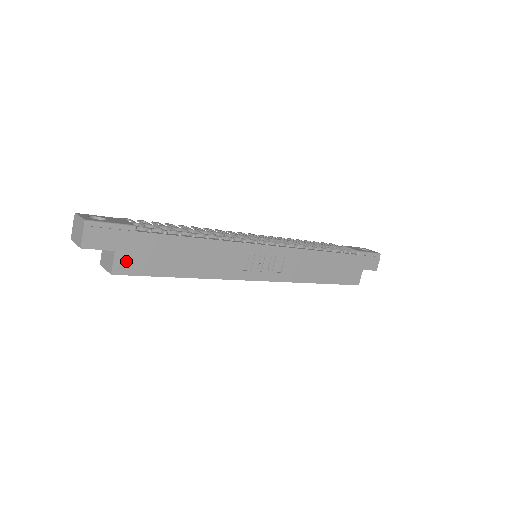
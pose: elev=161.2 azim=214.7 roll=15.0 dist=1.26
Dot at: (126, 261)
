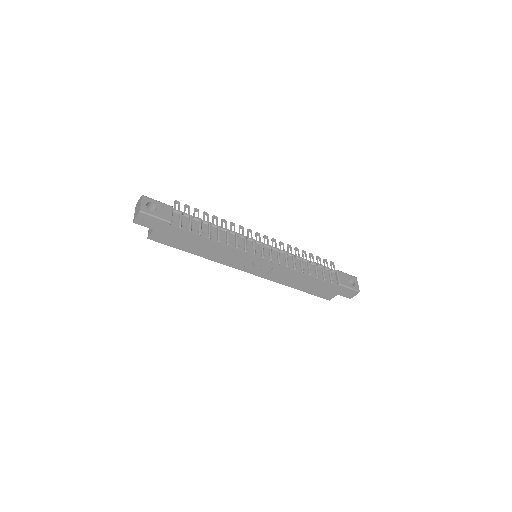
Dot at: (159, 236)
